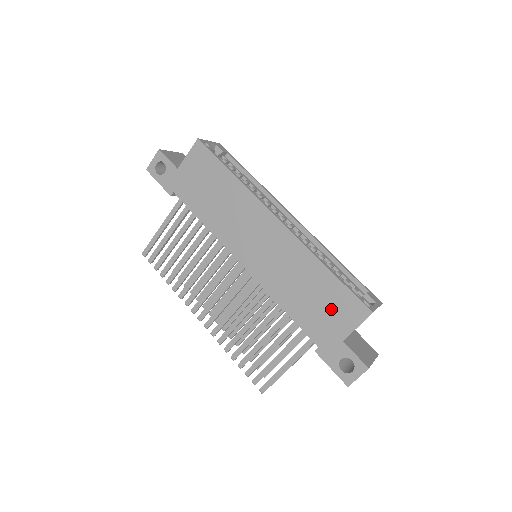
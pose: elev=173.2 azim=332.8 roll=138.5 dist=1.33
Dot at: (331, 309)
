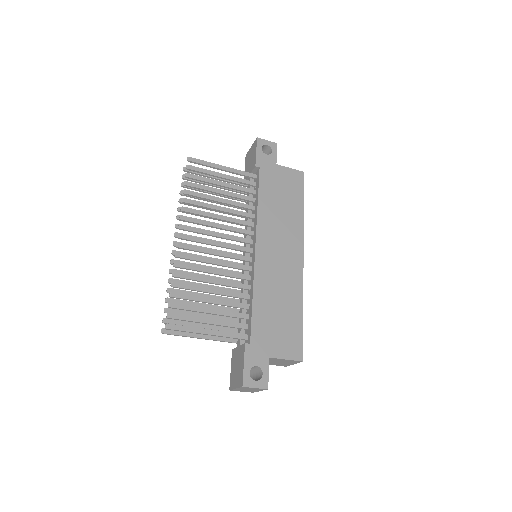
Dot at: (282, 333)
